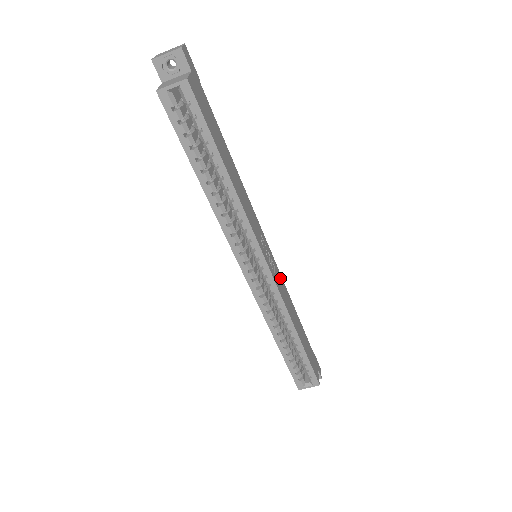
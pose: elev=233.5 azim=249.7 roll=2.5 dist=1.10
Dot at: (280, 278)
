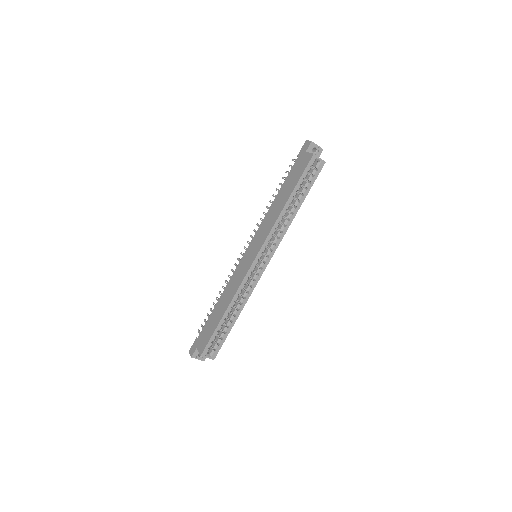
Dot at: occluded
